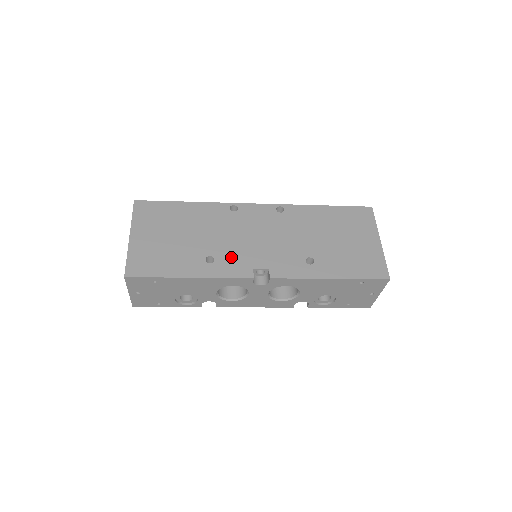
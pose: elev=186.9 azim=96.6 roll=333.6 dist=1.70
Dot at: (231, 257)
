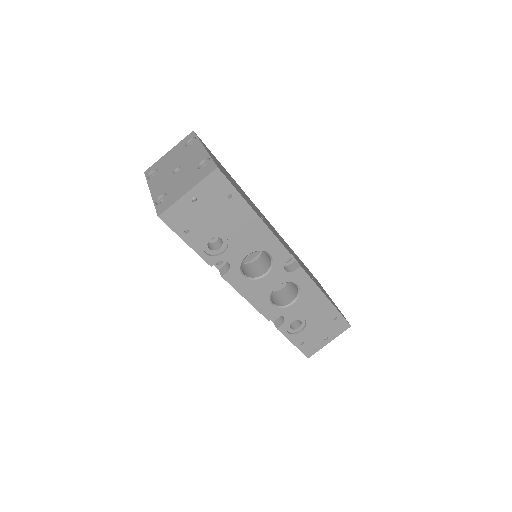
Dot at: occluded
